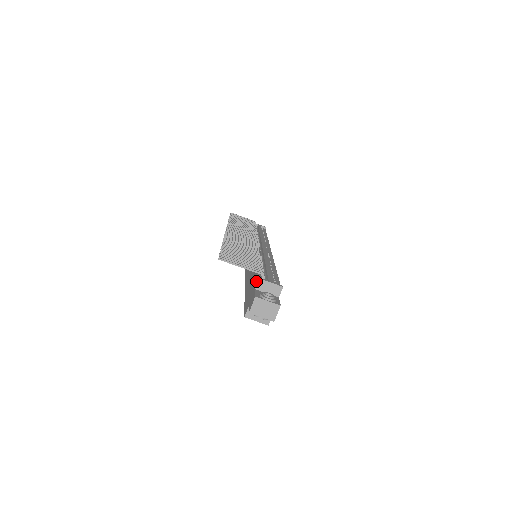
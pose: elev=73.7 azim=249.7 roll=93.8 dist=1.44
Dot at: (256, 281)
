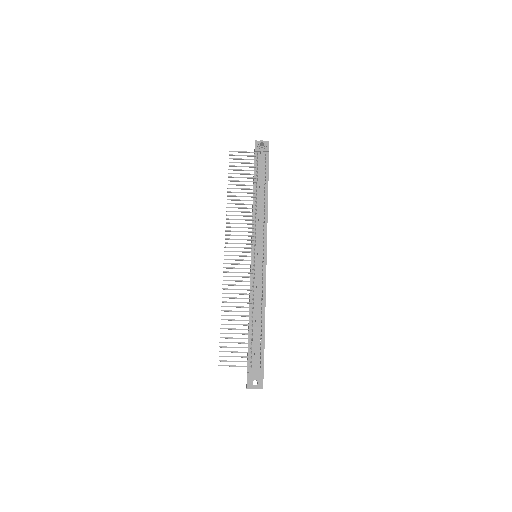
Dot at: (247, 367)
